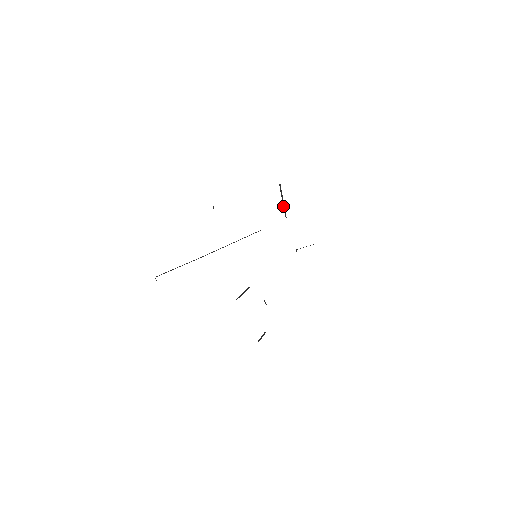
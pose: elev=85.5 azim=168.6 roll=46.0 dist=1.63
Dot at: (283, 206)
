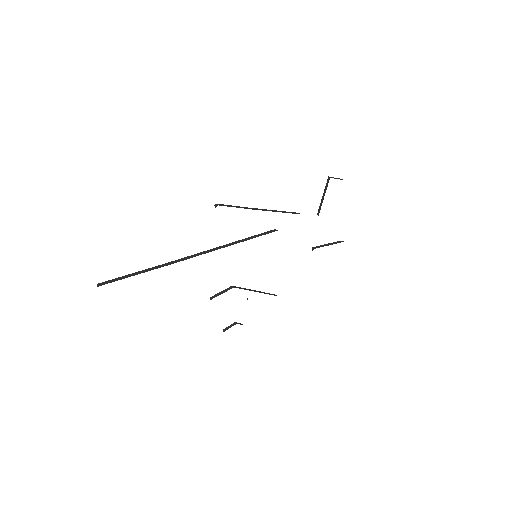
Dot at: occluded
